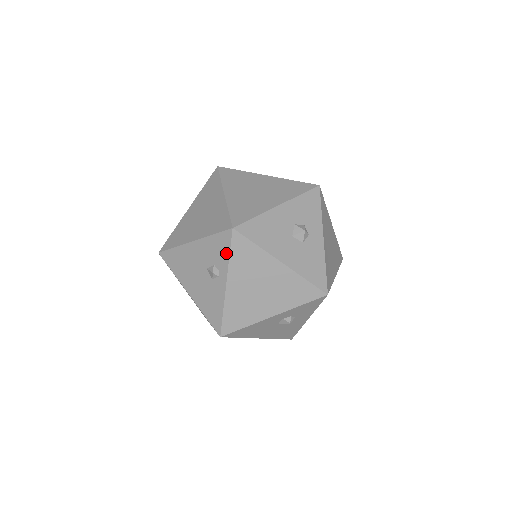
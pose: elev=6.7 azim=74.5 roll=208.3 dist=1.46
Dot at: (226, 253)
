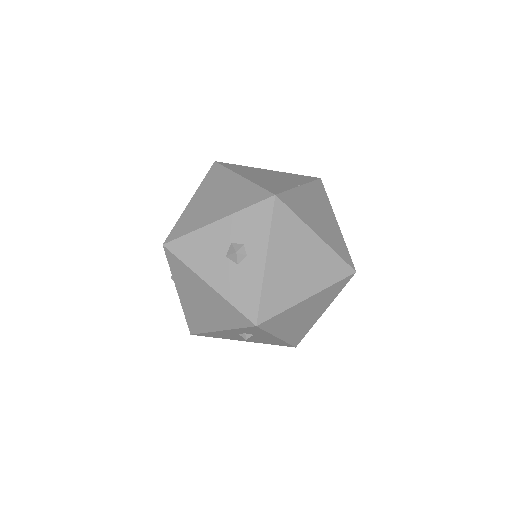
Dot at: (169, 265)
